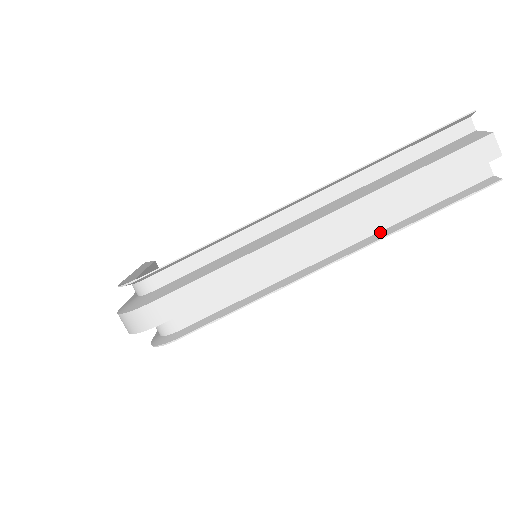
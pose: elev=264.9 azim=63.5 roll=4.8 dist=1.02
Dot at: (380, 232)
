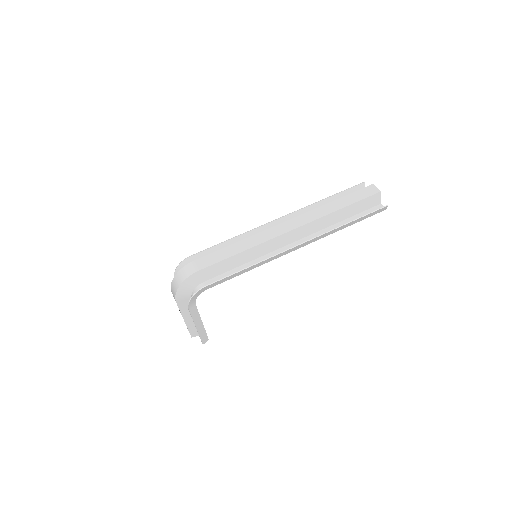
Dot at: (326, 235)
